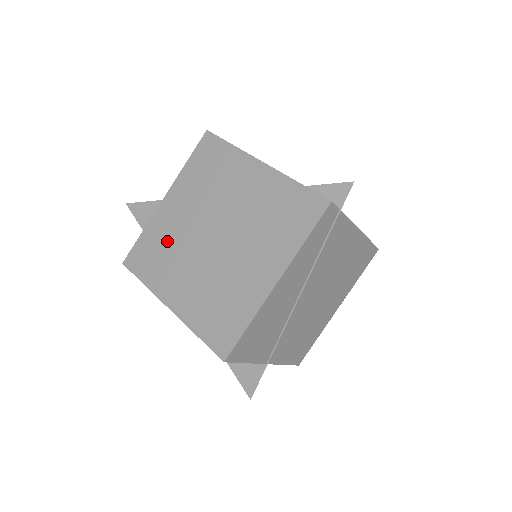
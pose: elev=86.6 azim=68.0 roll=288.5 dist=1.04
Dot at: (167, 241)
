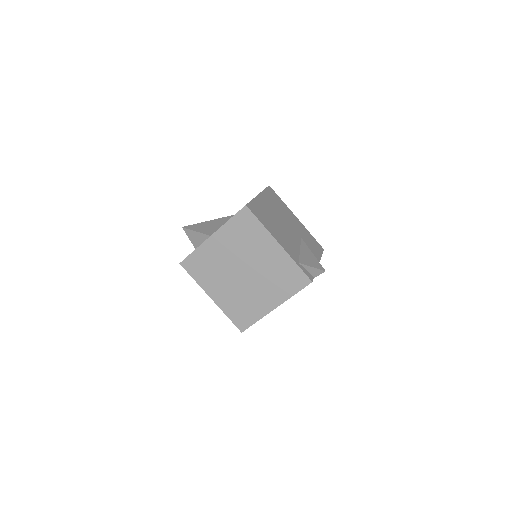
Dot at: (212, 263)
